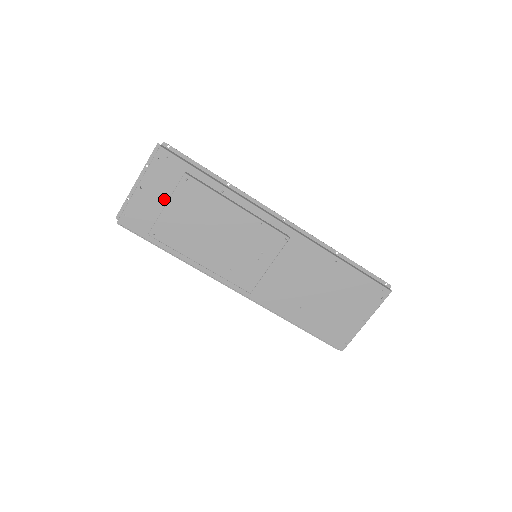
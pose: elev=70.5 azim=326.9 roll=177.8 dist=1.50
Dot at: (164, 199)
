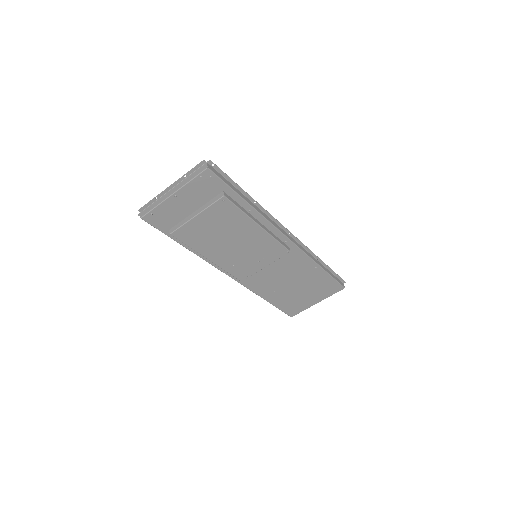
Dot at: (194, 208)
